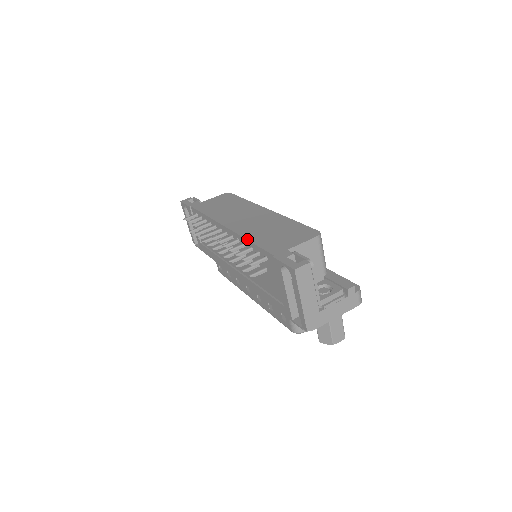
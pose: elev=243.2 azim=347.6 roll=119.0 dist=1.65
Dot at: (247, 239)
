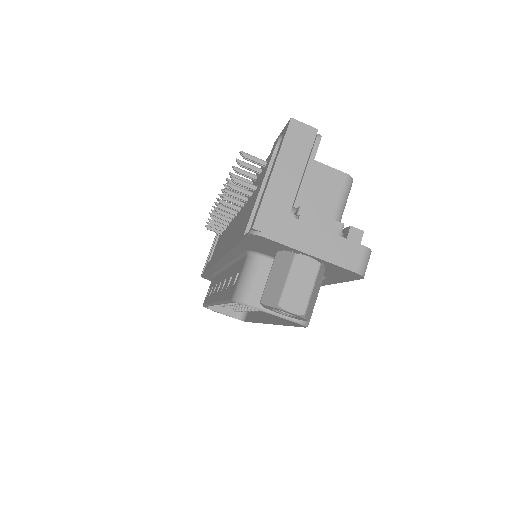
Dot at: occluded
